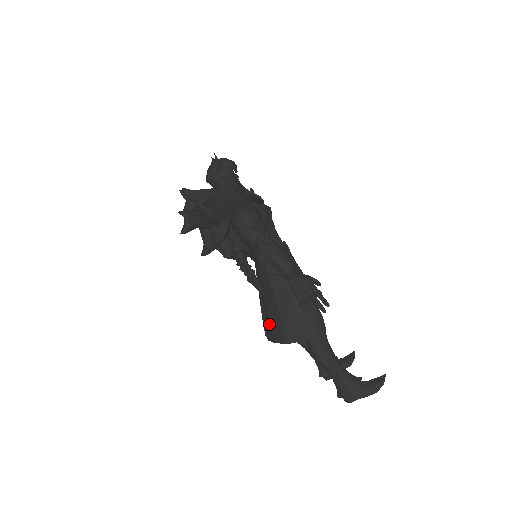
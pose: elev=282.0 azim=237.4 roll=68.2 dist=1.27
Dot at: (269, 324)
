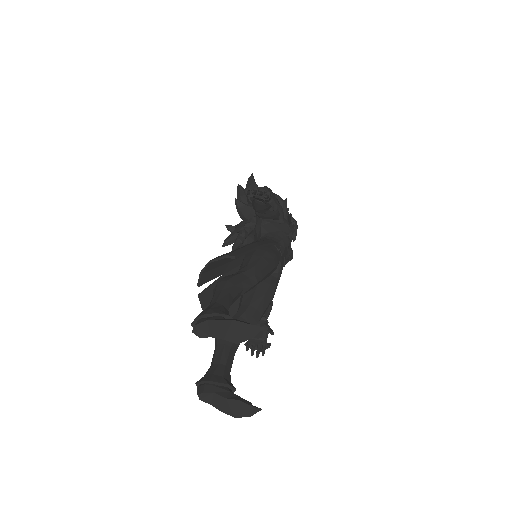
Dot at: (213, 269)
